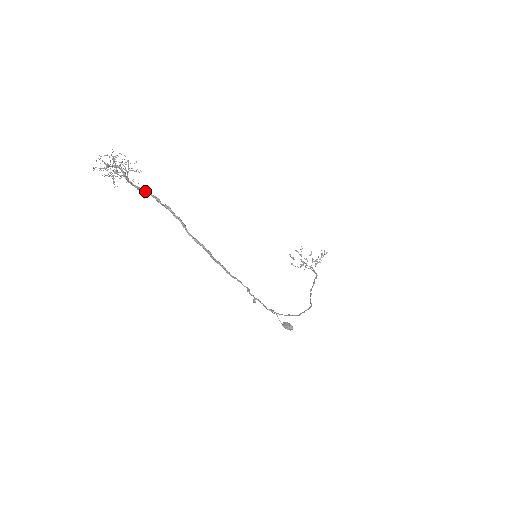
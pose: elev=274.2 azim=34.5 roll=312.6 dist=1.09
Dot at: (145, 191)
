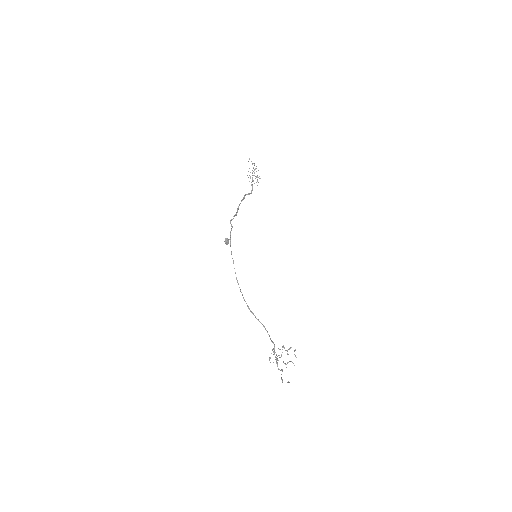
Dot at: occluded
